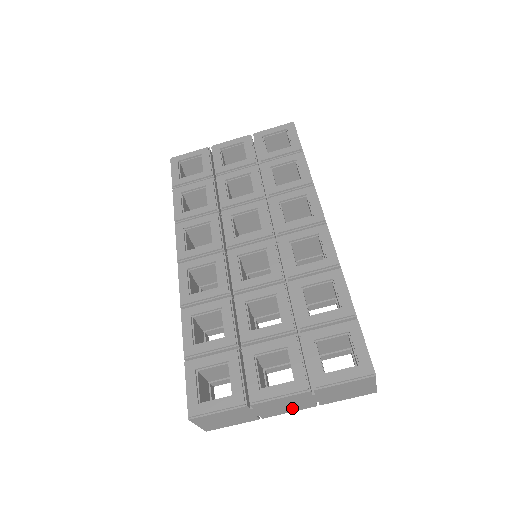
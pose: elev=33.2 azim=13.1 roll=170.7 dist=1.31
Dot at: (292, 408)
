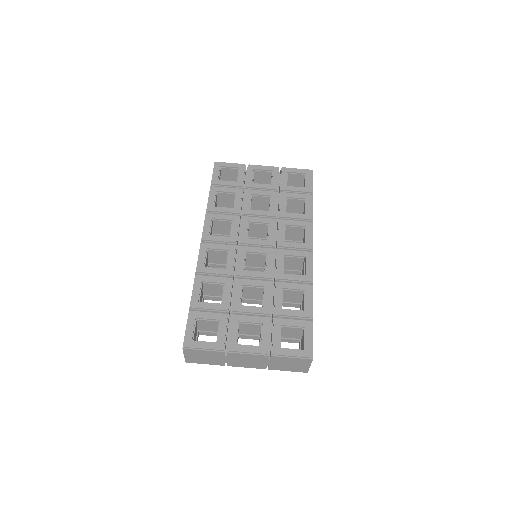
Dot at: (250, 365)
